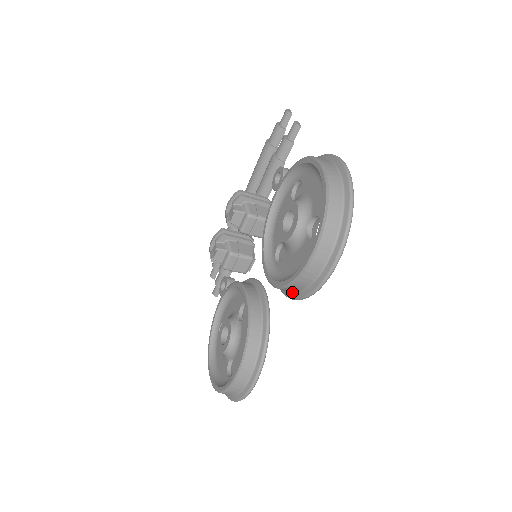
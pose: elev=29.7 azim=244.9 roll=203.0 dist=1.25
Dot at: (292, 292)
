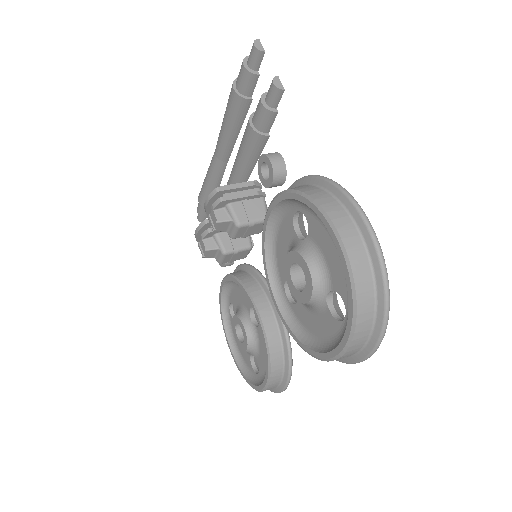
Dot at: occluded
